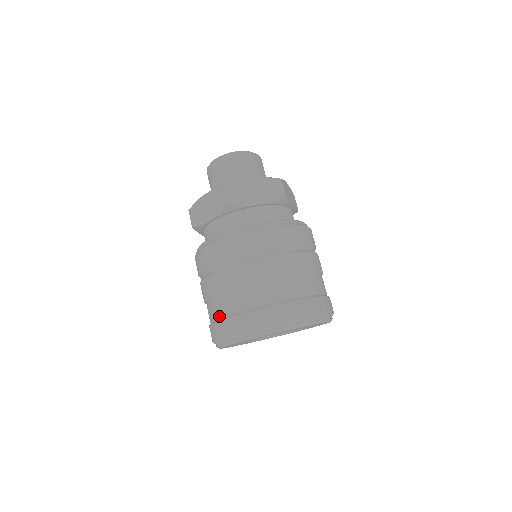
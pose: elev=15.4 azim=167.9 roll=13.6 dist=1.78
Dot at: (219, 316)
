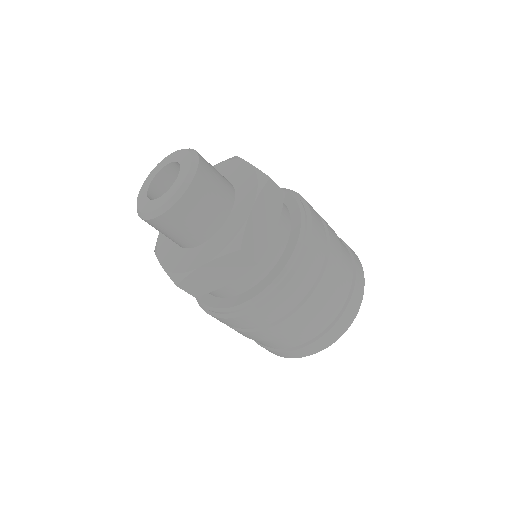
Dot at: (295, 346)
